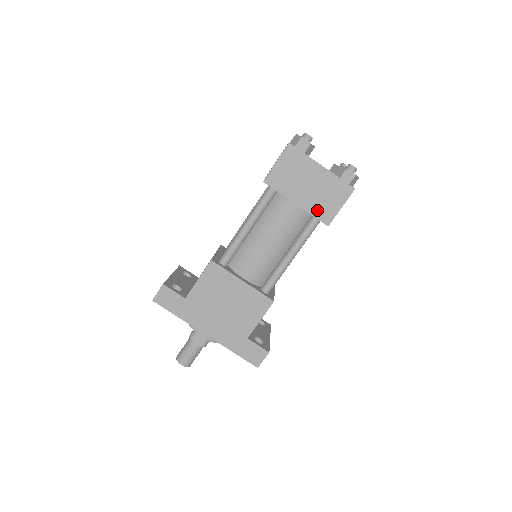
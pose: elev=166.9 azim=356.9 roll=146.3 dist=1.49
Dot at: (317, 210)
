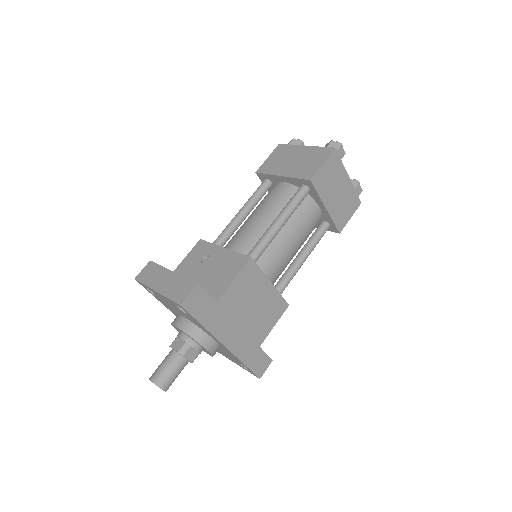
Dot at: (337, 217)
